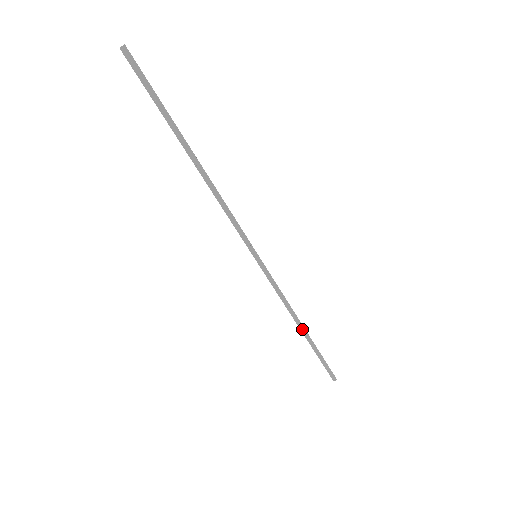
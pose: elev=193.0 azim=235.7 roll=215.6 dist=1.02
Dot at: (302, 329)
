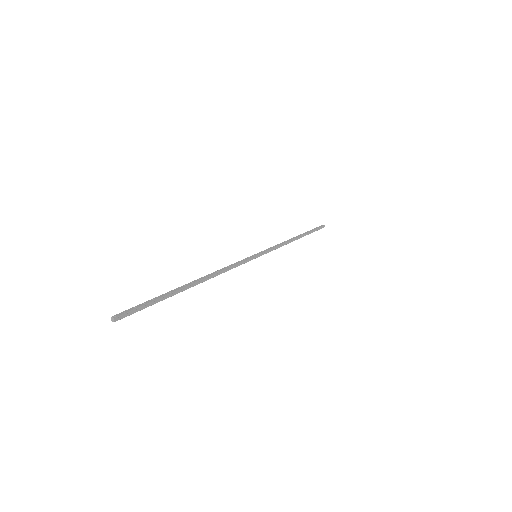
Dot at: (297, 239)
